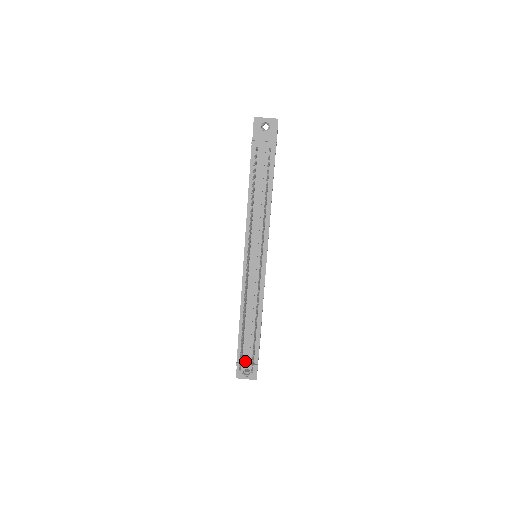
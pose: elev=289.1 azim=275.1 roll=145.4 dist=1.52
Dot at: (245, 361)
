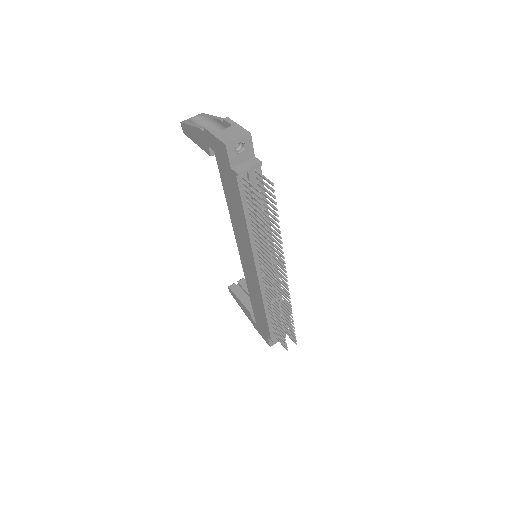
Dot at: occluded
